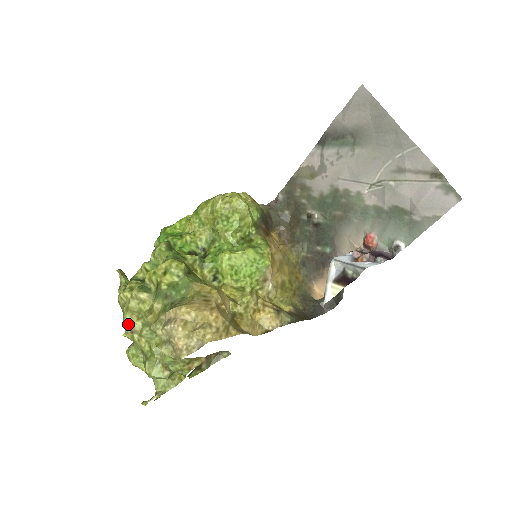
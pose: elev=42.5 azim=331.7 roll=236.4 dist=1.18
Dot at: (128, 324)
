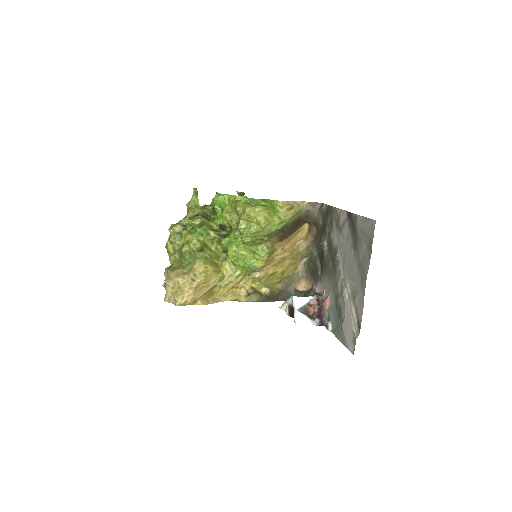
Dot at: (167, 246)
